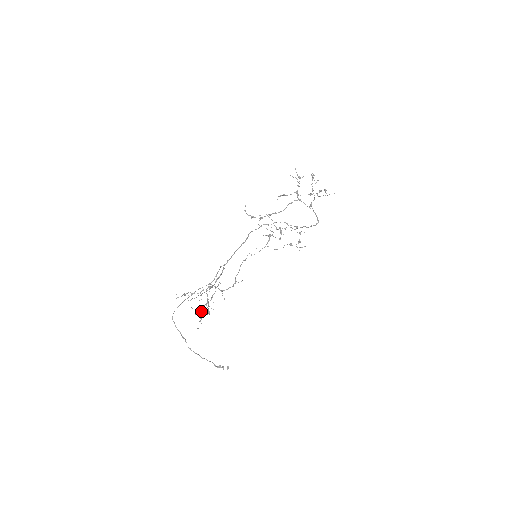
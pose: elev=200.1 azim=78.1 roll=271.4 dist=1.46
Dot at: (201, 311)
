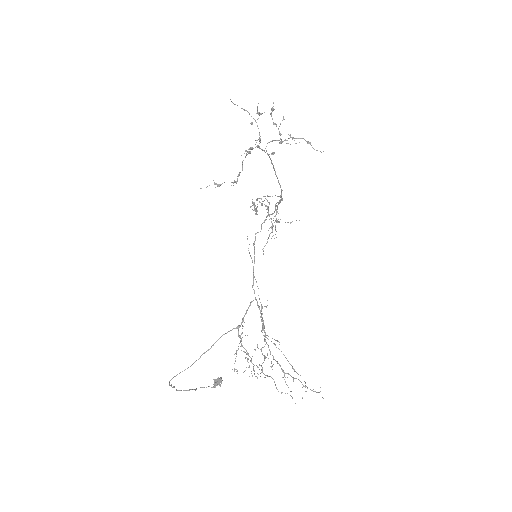
Dot at: (249, 367)
